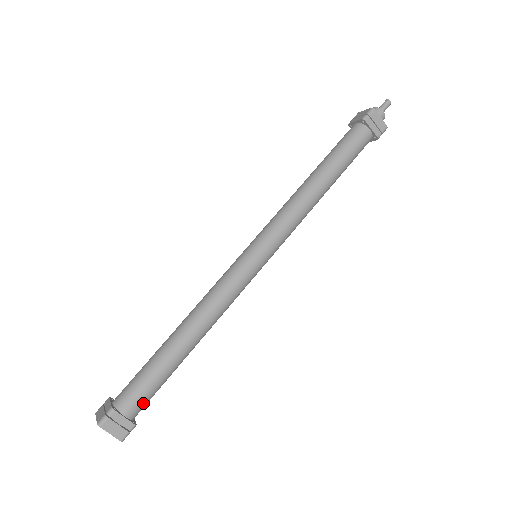
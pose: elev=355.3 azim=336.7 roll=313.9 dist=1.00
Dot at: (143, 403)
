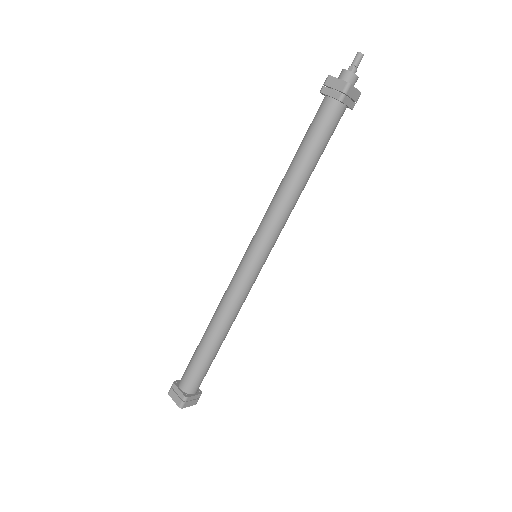
Dot at: occluded
